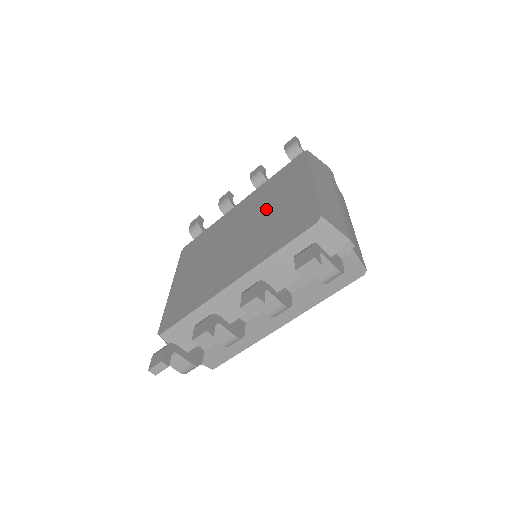
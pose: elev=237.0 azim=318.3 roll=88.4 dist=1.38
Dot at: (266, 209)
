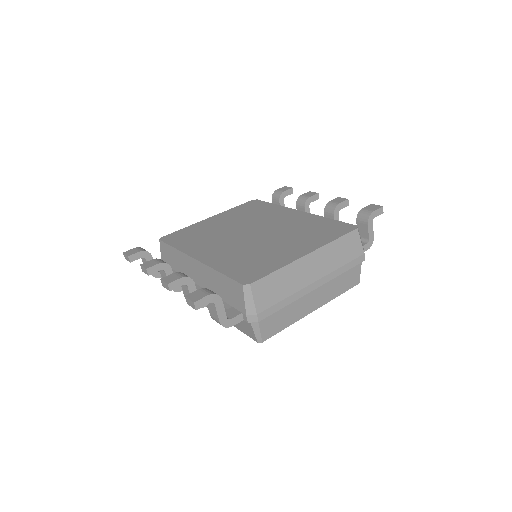
Dot at: (279, 237)
